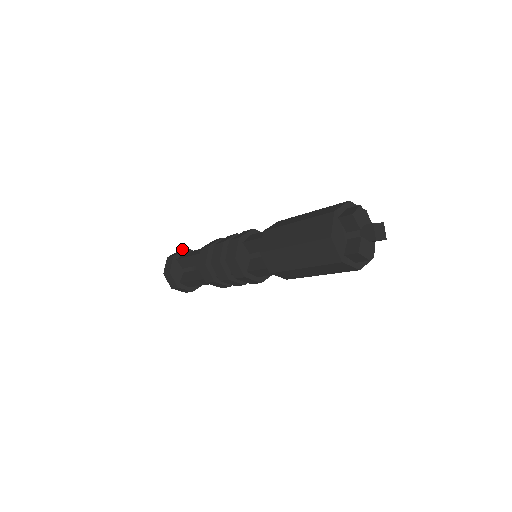
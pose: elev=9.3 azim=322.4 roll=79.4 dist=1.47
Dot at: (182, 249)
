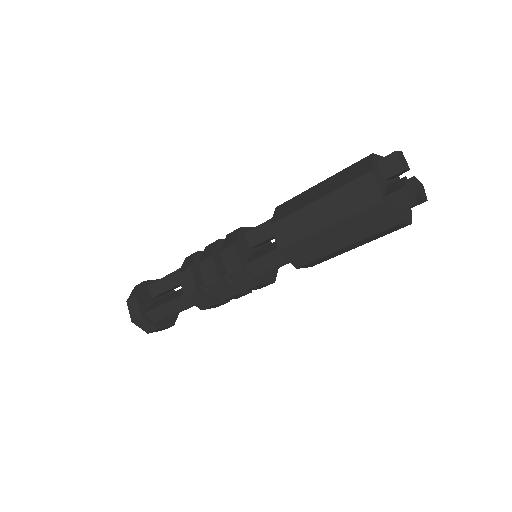
Dot at: occluded
